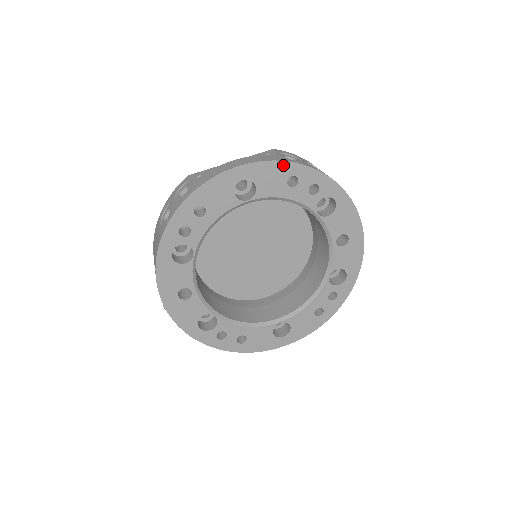
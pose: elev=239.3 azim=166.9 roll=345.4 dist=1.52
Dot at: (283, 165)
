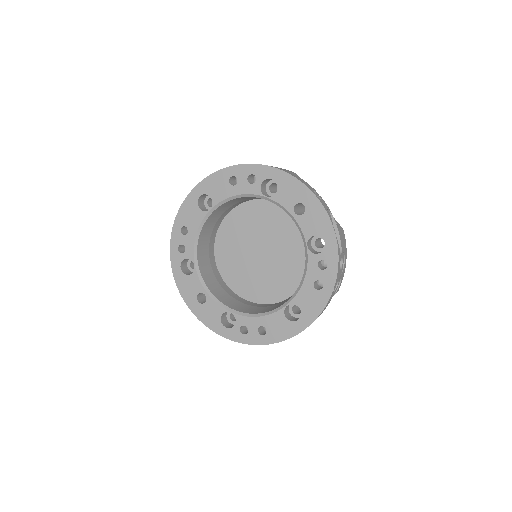
Dot at: (221, 173)
